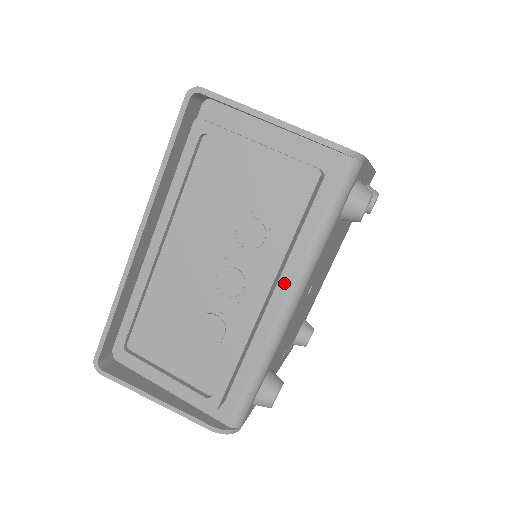
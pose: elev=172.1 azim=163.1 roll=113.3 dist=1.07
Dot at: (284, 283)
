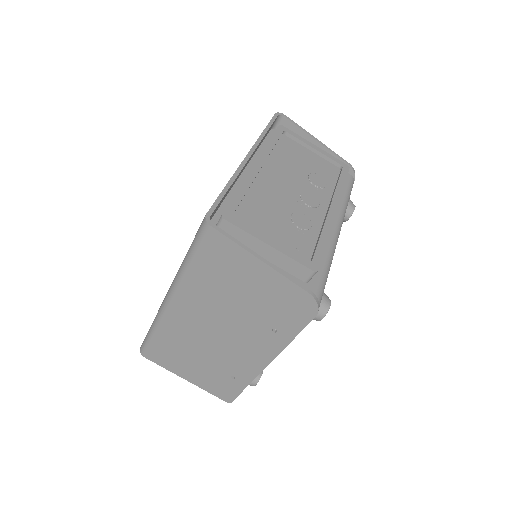
Dot at: occluded
